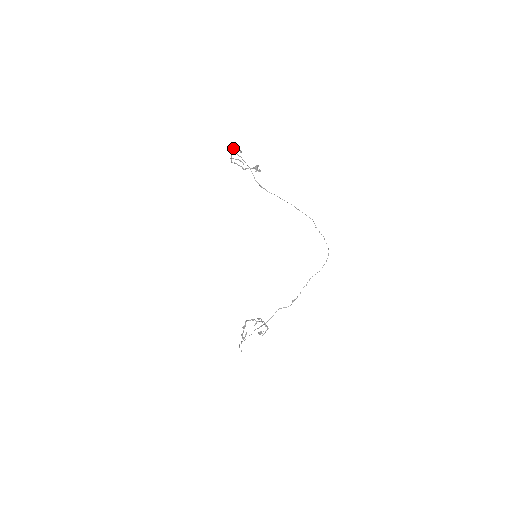
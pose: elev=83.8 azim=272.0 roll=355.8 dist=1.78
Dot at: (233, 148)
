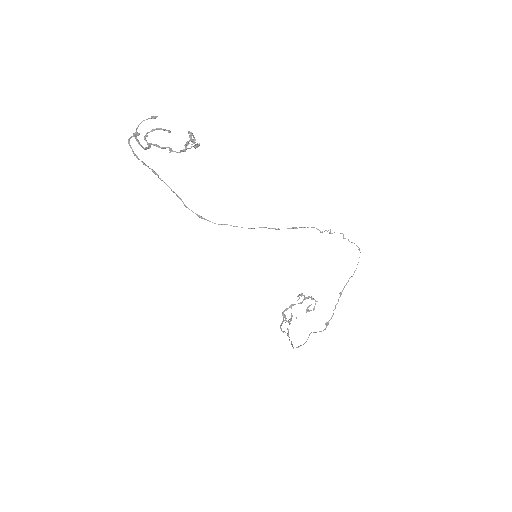
Dot at: occluded
